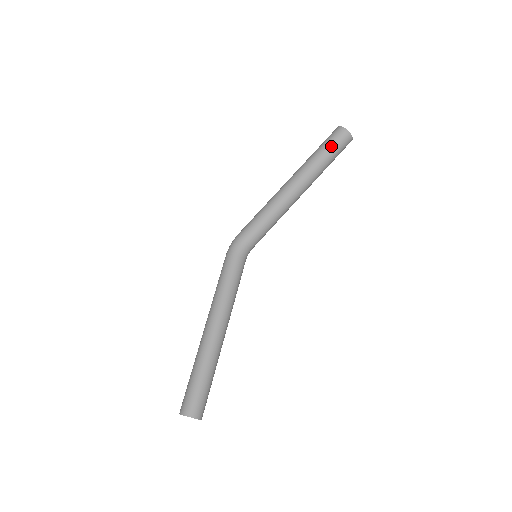
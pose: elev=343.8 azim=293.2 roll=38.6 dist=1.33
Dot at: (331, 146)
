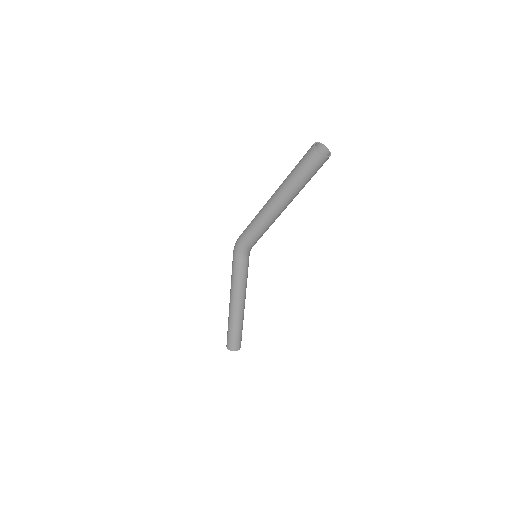
Dot at: (307, 172)
